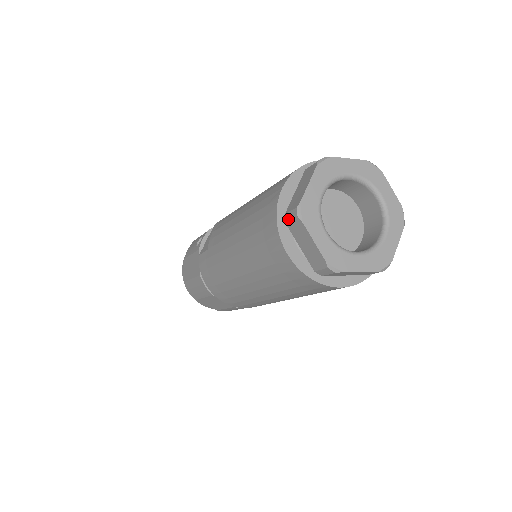
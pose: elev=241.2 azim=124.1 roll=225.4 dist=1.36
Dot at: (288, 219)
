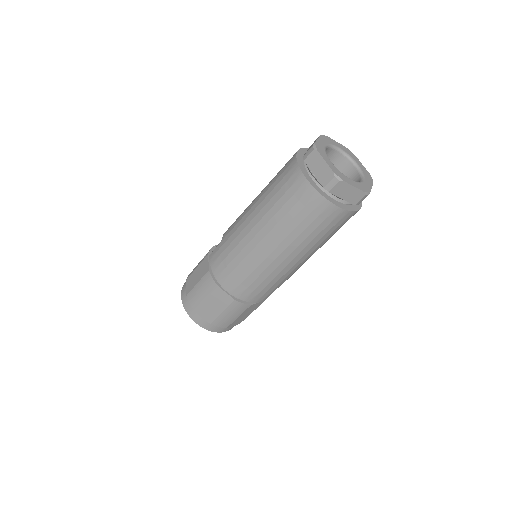
Dot at: (306, 156)
